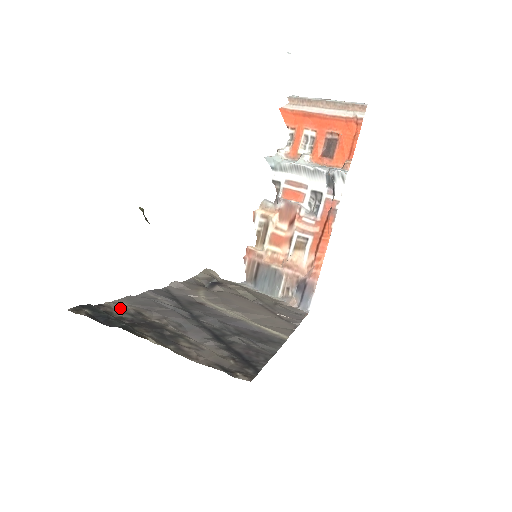
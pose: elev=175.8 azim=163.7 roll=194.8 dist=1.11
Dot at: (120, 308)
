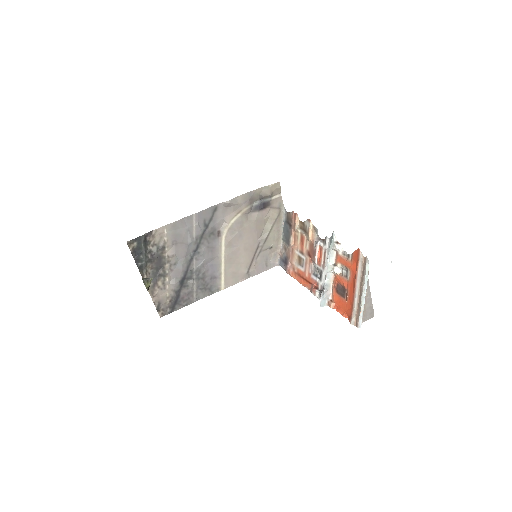
Dot at: (159, 238)
